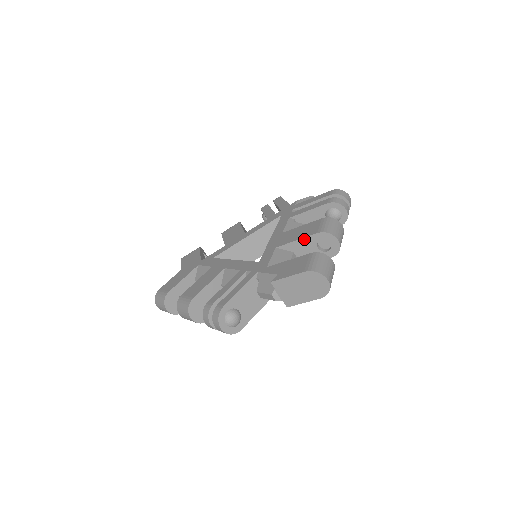
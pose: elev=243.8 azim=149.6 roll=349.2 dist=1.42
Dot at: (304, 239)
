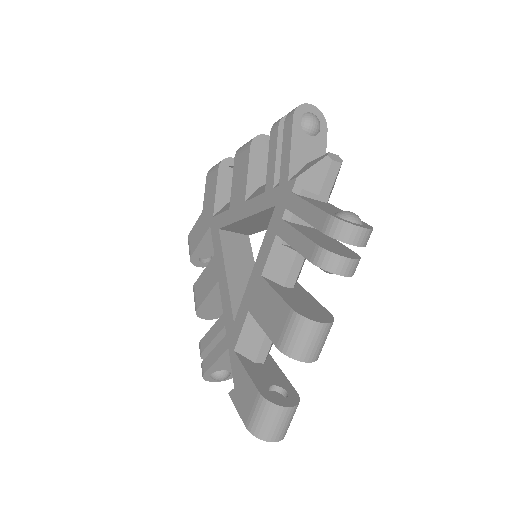
Dot at: (268, 335)
